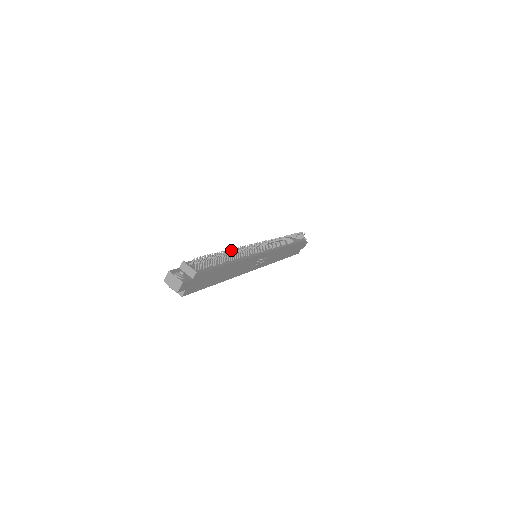
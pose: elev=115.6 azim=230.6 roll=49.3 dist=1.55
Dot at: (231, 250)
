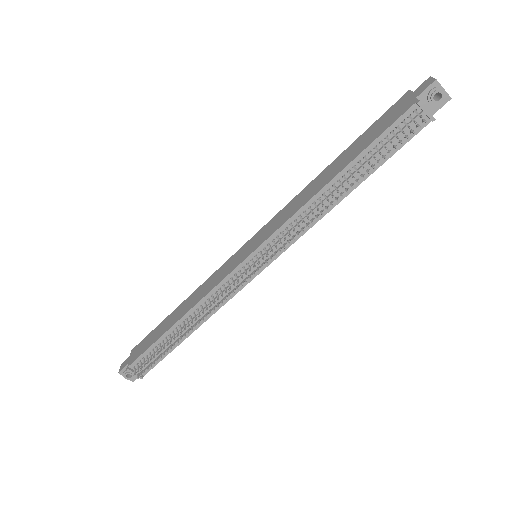
Dot at: (187, 326)
